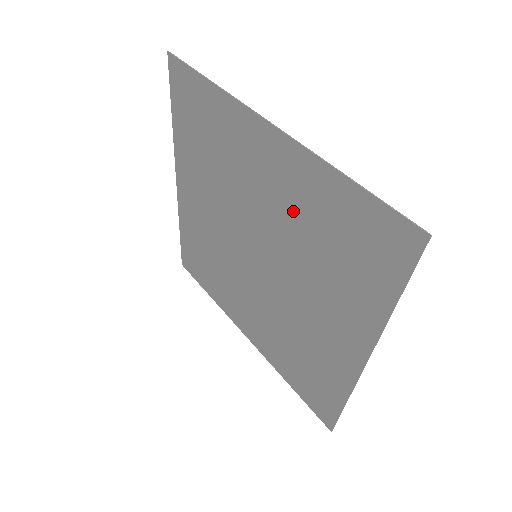
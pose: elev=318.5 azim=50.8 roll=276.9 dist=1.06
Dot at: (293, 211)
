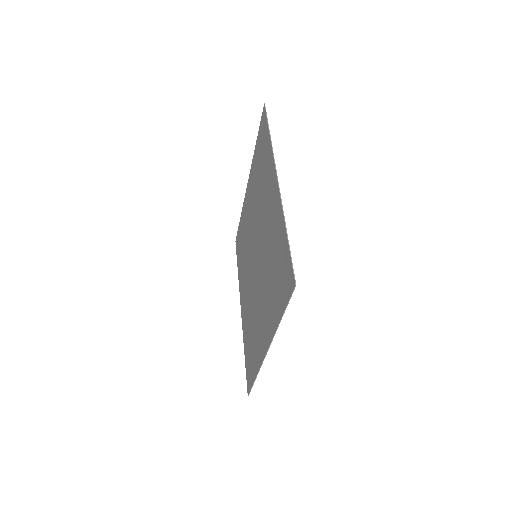
Dot at: (271, 237)
